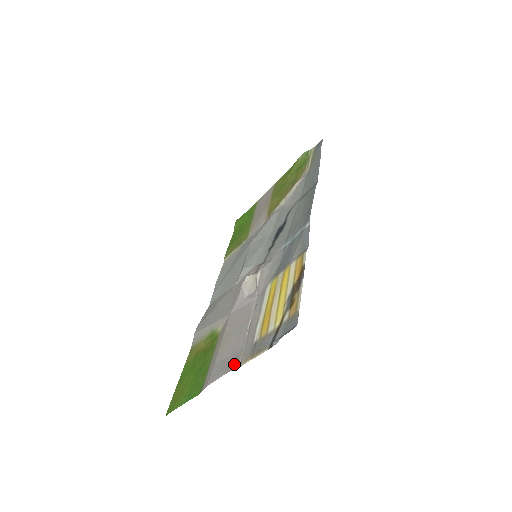
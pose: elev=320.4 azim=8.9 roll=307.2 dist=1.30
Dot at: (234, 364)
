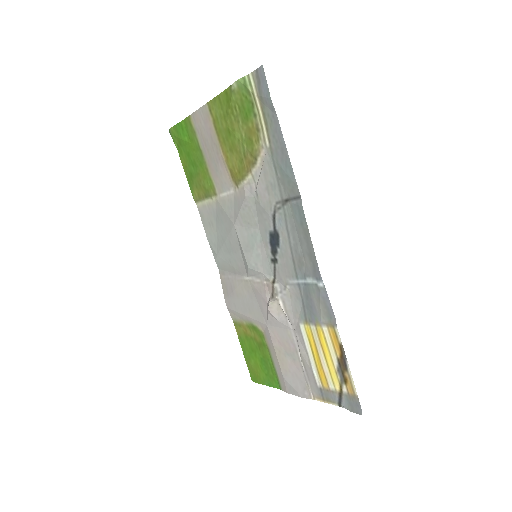
Dot at: (307, 393)
